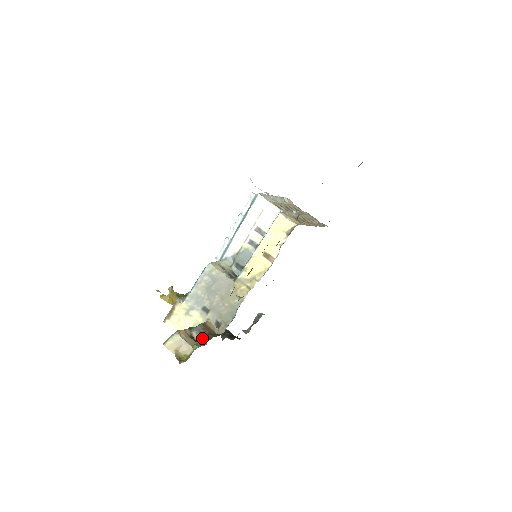
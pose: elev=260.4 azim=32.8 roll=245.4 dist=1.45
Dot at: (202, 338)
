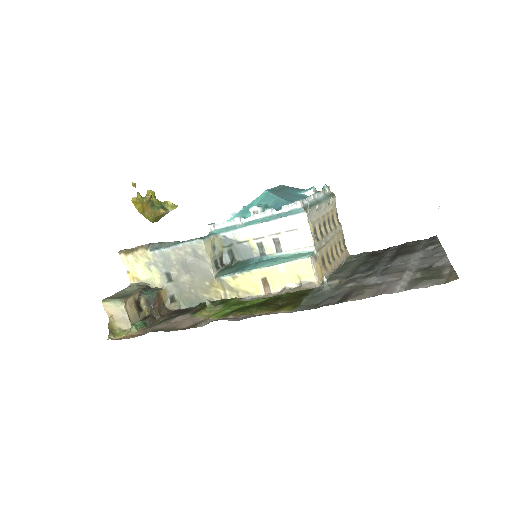
Dot at: (148, 306)
